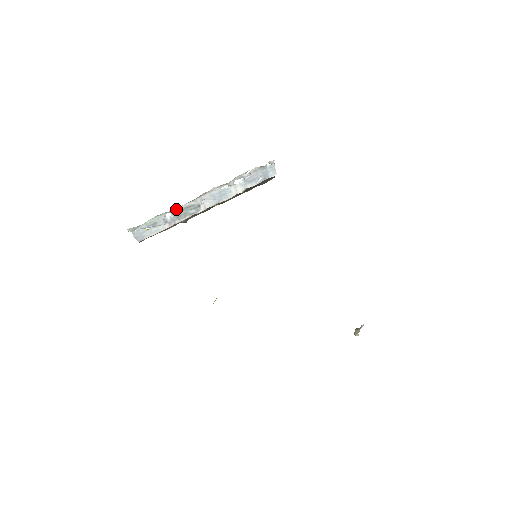
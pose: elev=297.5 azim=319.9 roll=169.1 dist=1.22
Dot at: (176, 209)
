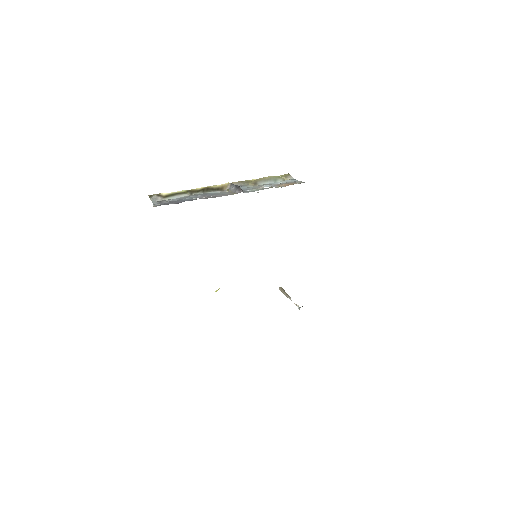
Dot at: (206, 198)
